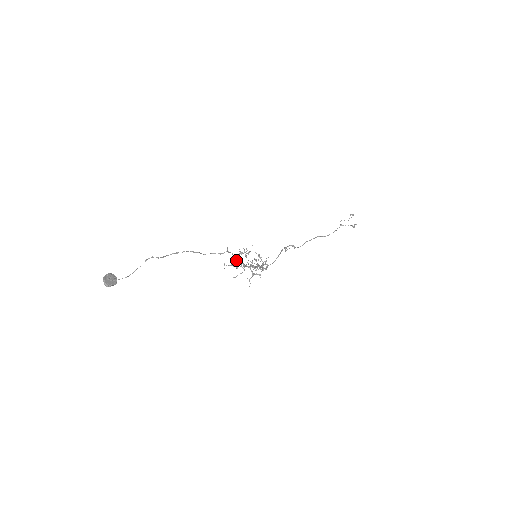
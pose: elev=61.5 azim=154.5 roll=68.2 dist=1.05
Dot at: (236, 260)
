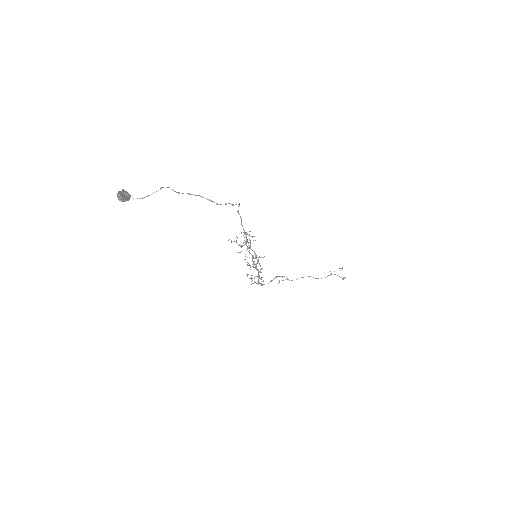
Dot at: occluded
